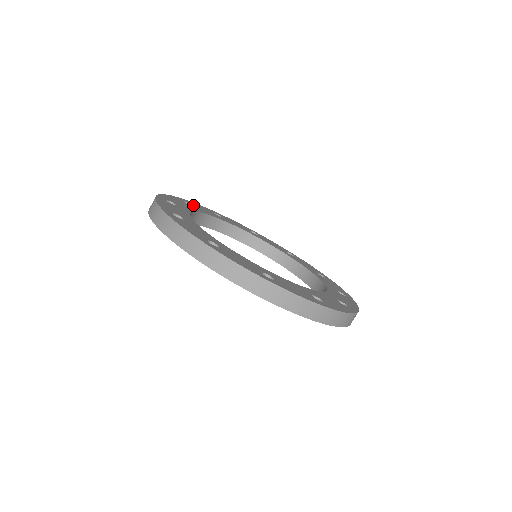
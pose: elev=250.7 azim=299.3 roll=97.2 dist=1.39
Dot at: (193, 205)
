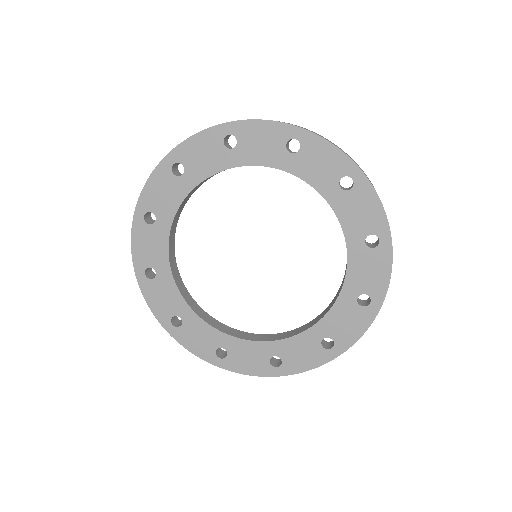
Dot at: occluded
